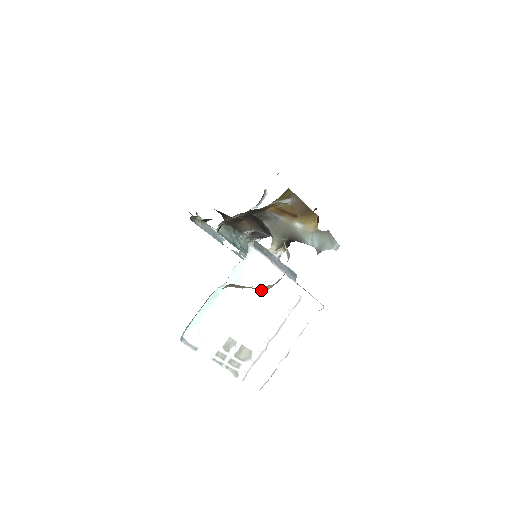
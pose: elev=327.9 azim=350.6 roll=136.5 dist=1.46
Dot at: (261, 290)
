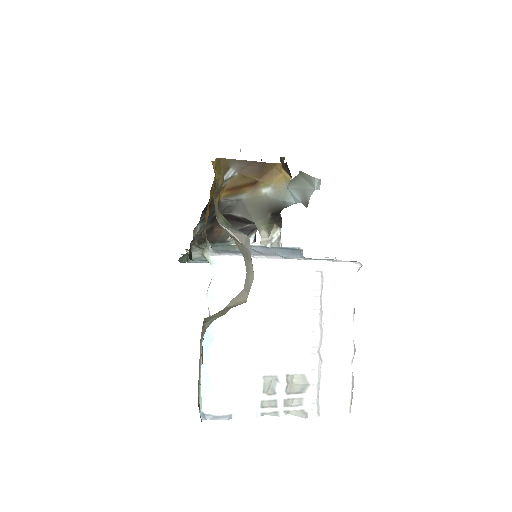
Dot at: (239, 304)
